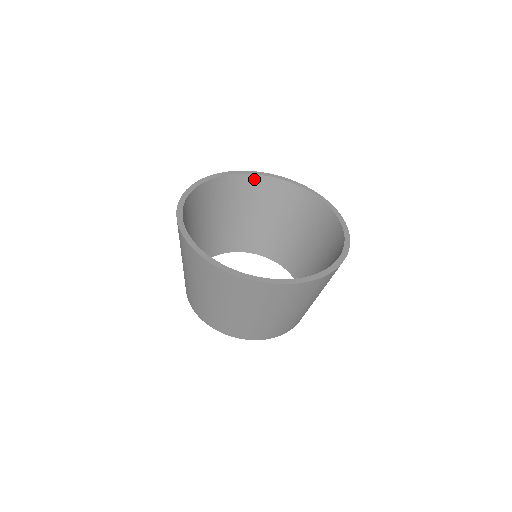
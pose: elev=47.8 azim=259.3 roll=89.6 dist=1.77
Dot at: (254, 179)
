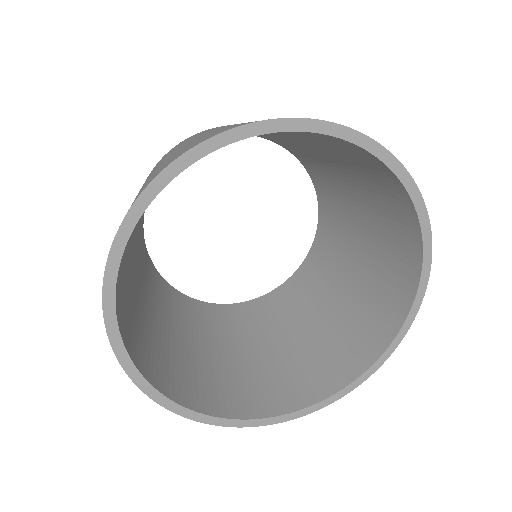
Dot at: occluded
